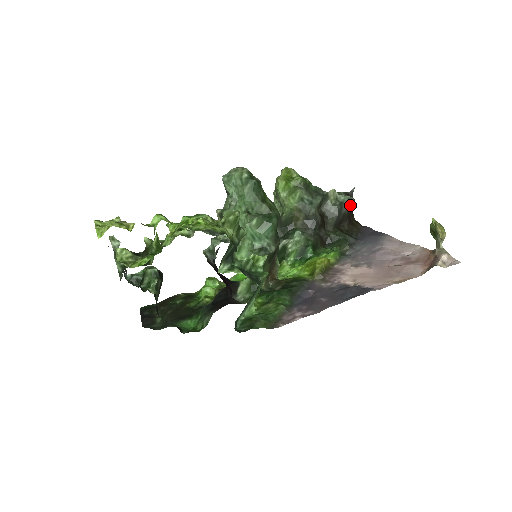
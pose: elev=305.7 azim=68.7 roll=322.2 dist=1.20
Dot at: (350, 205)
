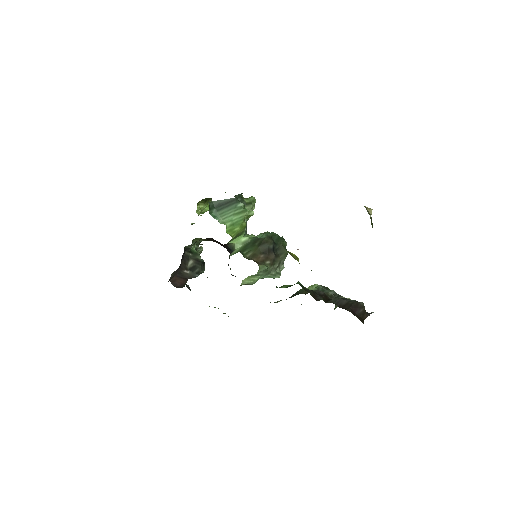
Dot at: (357, 302)
